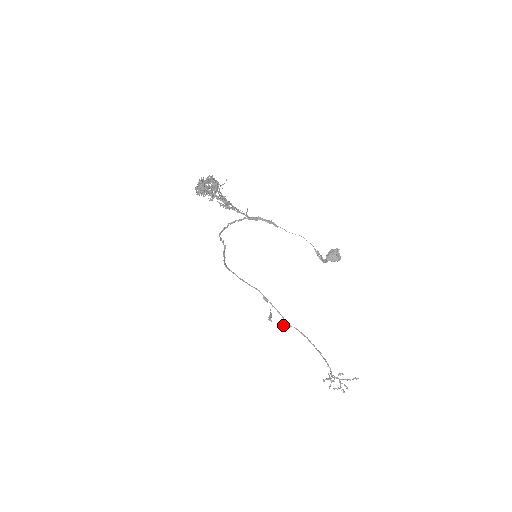
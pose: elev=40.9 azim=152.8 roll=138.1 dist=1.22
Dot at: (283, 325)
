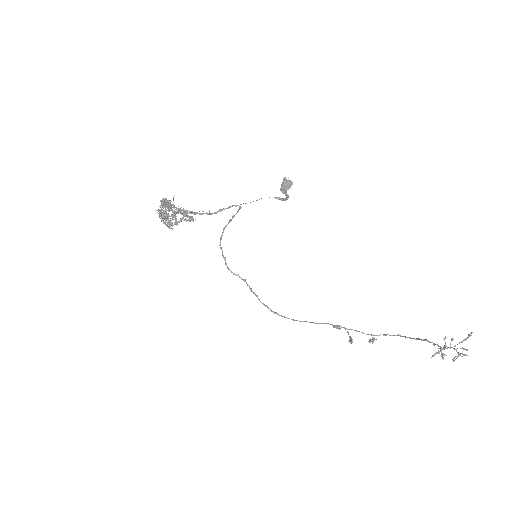
Dot at: (370, 341)
